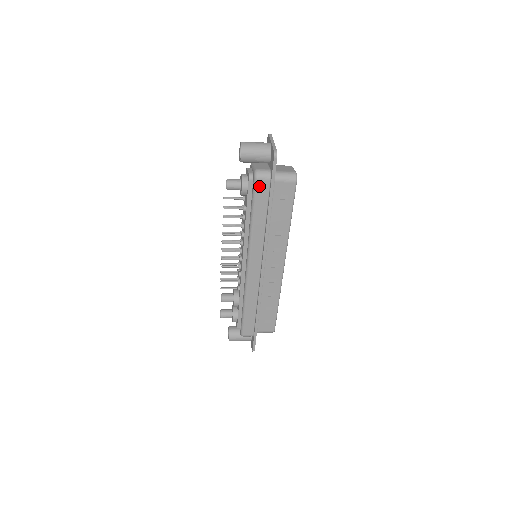
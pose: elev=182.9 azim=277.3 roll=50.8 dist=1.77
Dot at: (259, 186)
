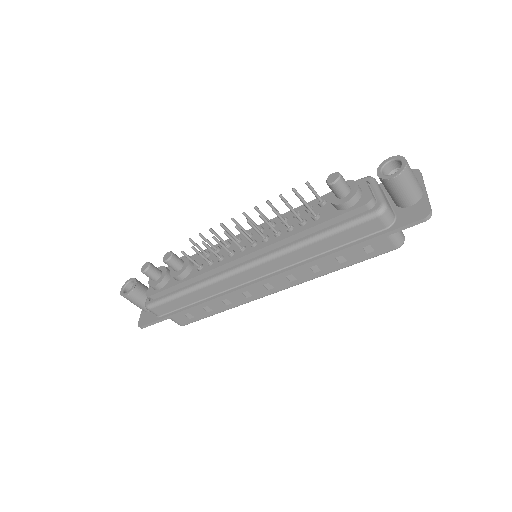
Dot at: (370, 222)
